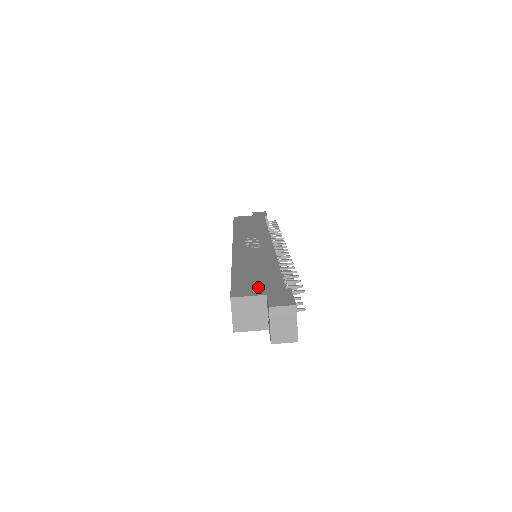
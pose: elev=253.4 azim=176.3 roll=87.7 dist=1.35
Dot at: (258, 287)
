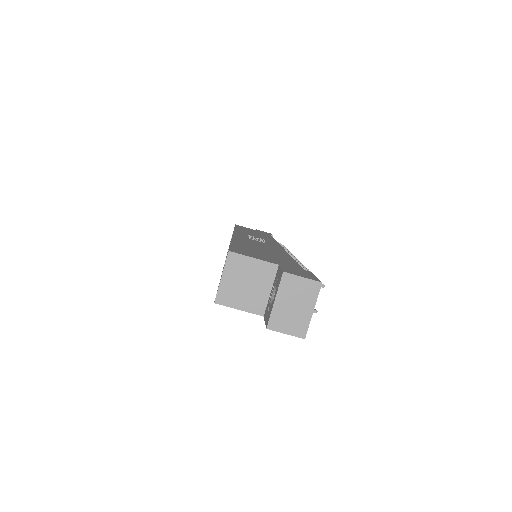
Dot at: (267, 257)
